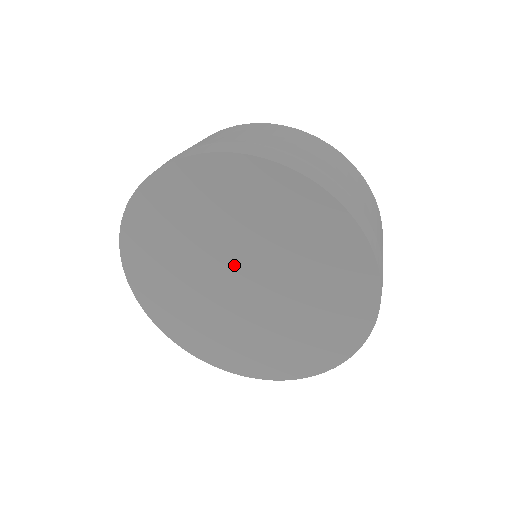
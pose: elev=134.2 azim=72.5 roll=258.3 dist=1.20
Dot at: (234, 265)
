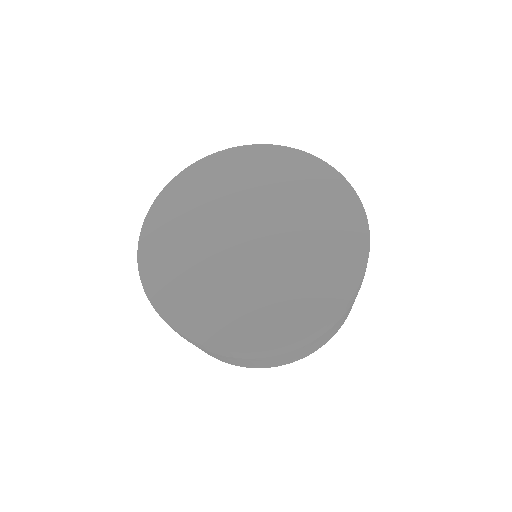
Dot at: (245, 221)
